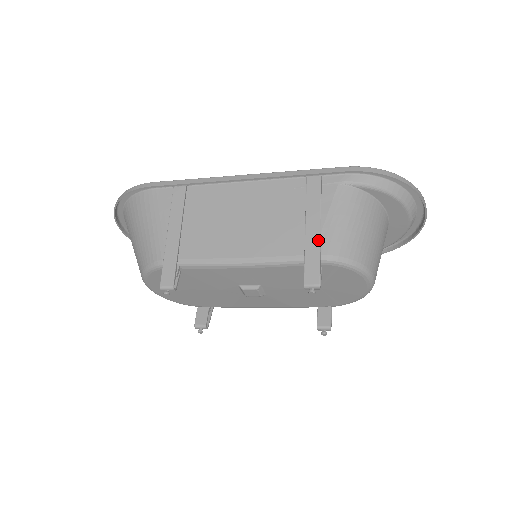
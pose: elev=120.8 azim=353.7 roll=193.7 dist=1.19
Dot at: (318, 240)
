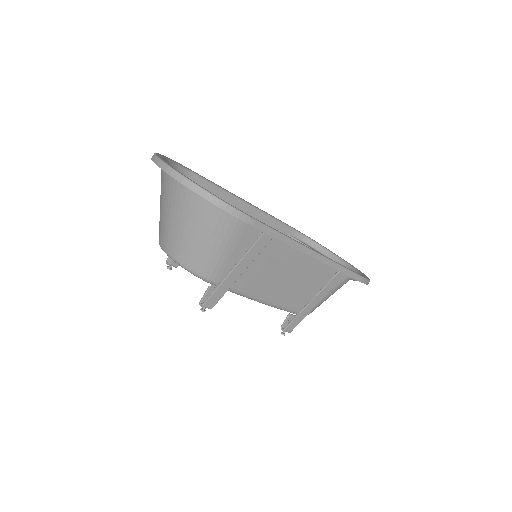
Dot at: (311, 310)
